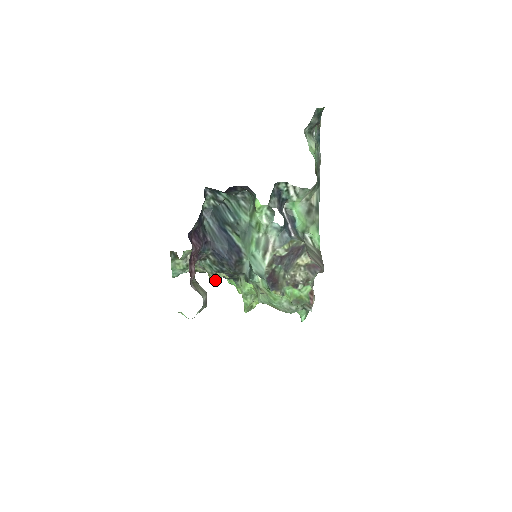
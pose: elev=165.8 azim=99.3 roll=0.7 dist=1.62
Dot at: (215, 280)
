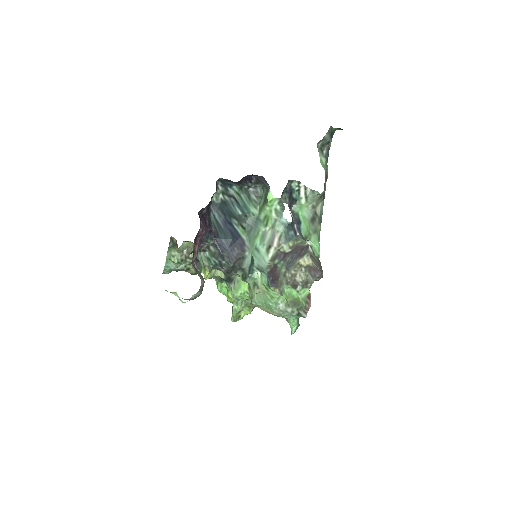
Dot at: (209, 277)
